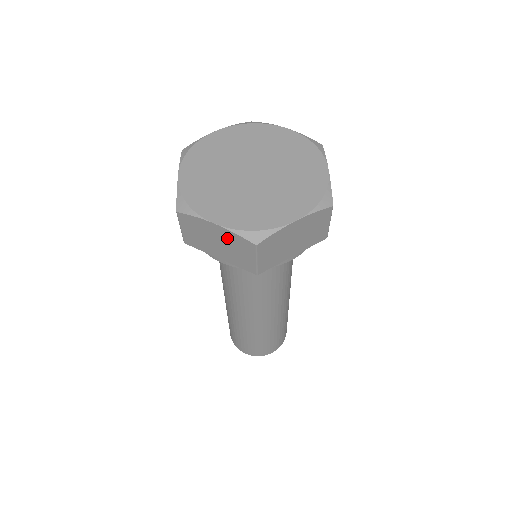
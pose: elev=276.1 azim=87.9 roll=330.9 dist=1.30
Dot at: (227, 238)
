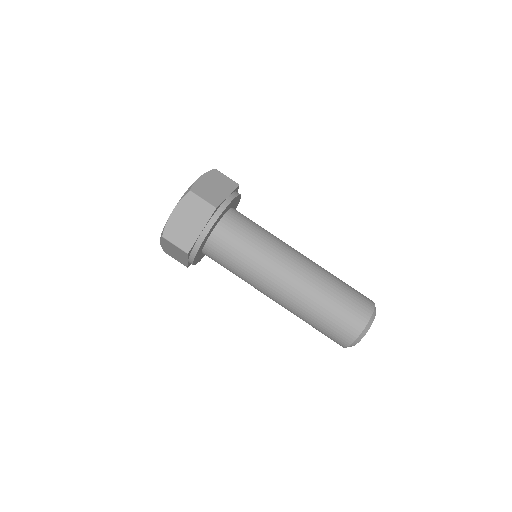
Dot at: (184, 210)
